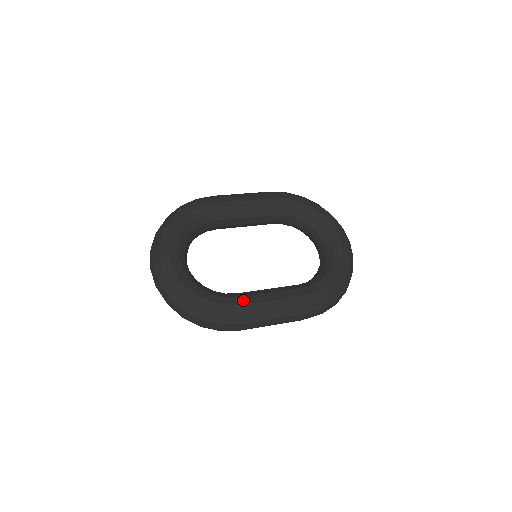
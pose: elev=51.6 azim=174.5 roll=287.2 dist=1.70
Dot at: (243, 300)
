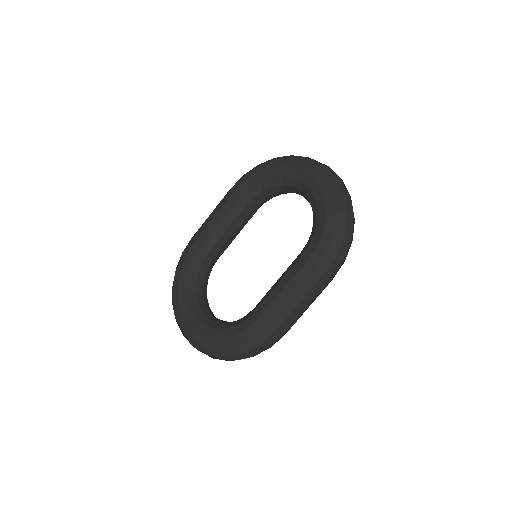
Dot at: (259, 312)
